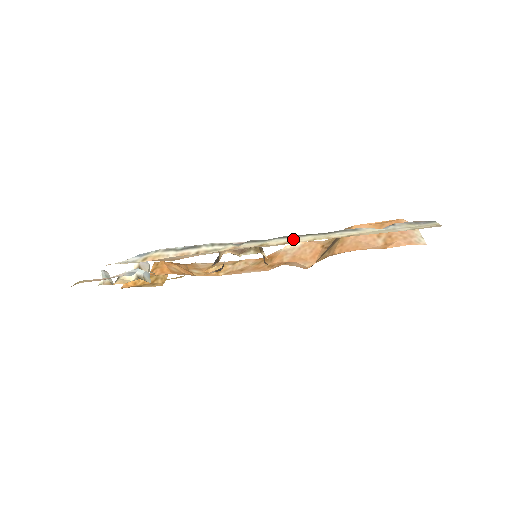
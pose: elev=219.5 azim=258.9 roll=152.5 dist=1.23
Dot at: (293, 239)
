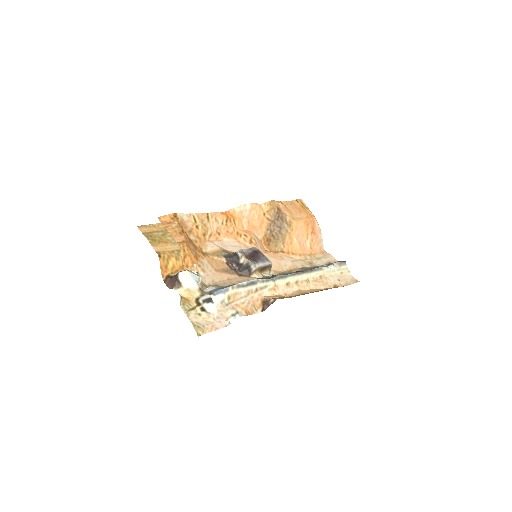
Dot at: (299, 277)
